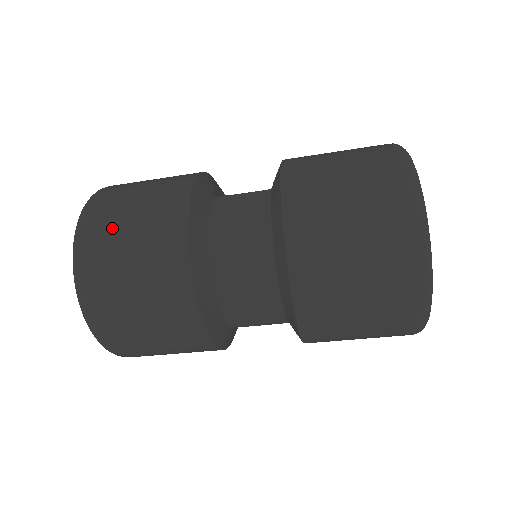
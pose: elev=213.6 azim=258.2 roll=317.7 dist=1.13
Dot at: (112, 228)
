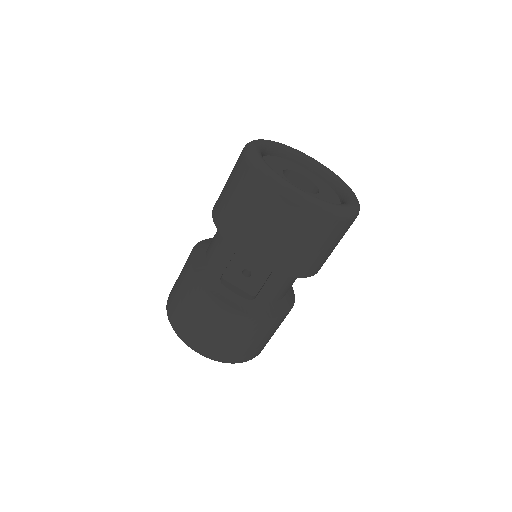
Dot at: occluded
